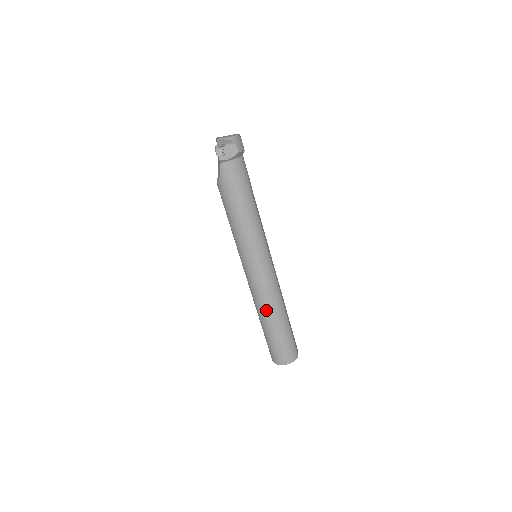
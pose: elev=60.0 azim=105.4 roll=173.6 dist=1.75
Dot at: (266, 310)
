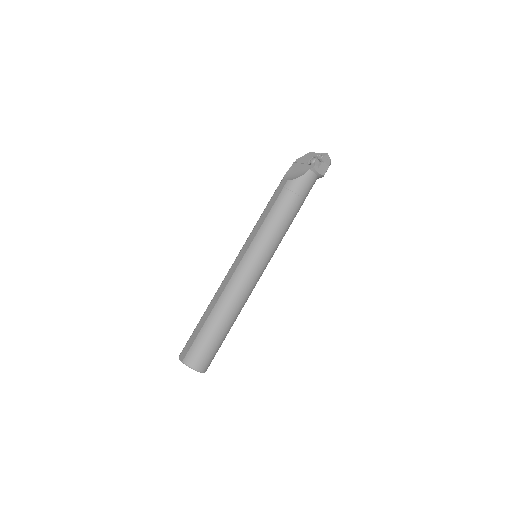
Dot at: (232, 306)
